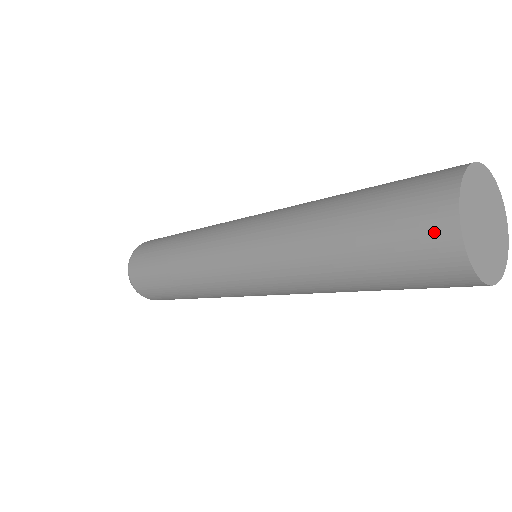
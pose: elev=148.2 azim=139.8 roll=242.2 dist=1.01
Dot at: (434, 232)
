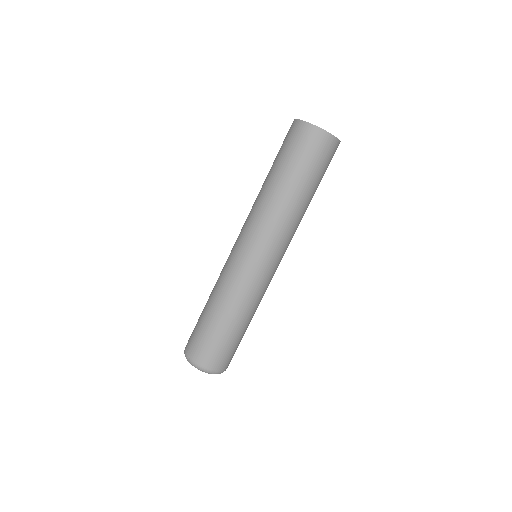
Dot at: (294, 129)
